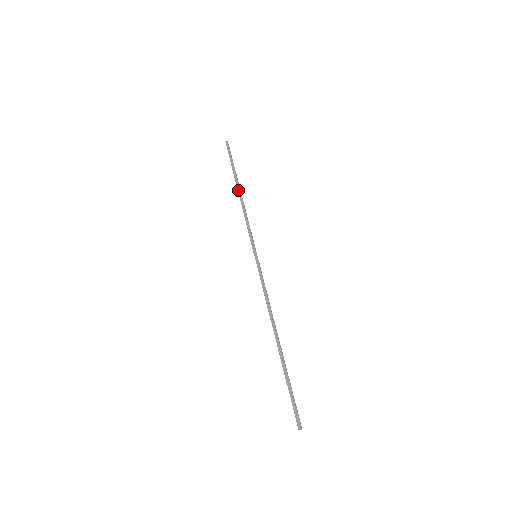
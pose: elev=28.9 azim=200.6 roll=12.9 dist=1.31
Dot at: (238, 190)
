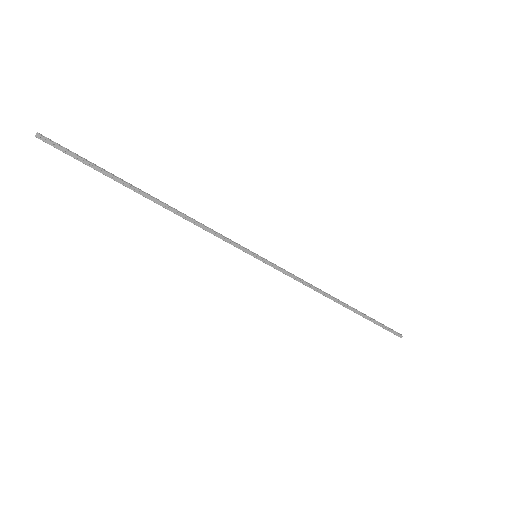
Dot at: occluded
